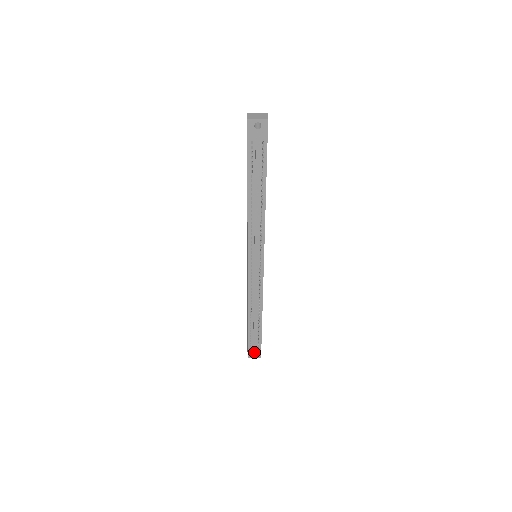
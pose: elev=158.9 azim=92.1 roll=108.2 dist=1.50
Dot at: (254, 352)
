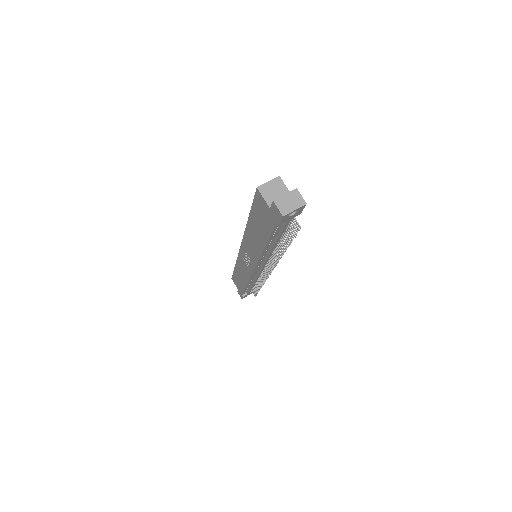
Dot at: (248, 294)
